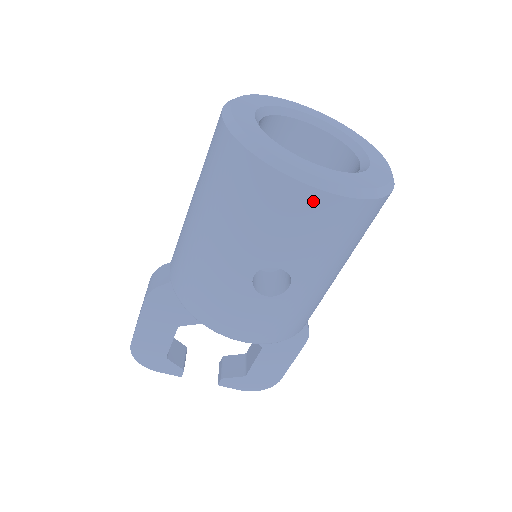
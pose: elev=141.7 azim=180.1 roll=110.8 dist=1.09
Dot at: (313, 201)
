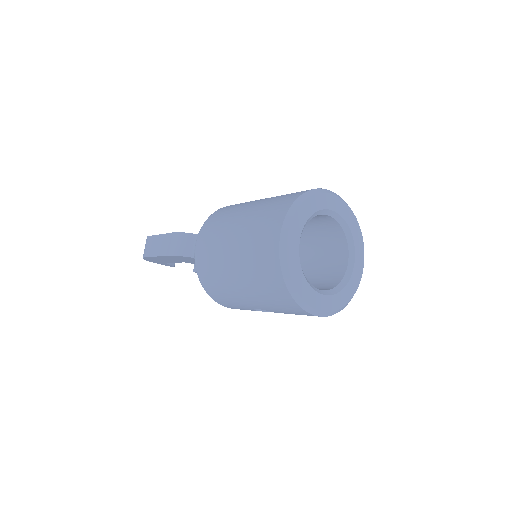
Dot at: (310, 315)
